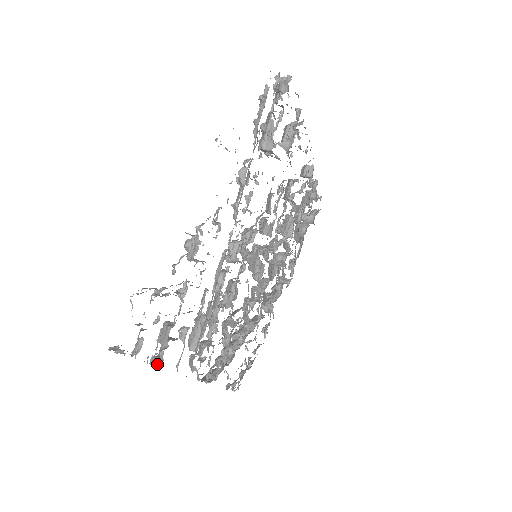
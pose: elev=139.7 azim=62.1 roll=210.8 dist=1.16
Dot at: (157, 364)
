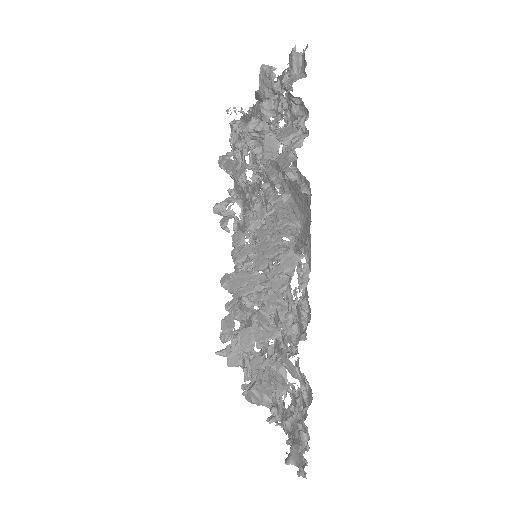
Dot at: (304, 135)
